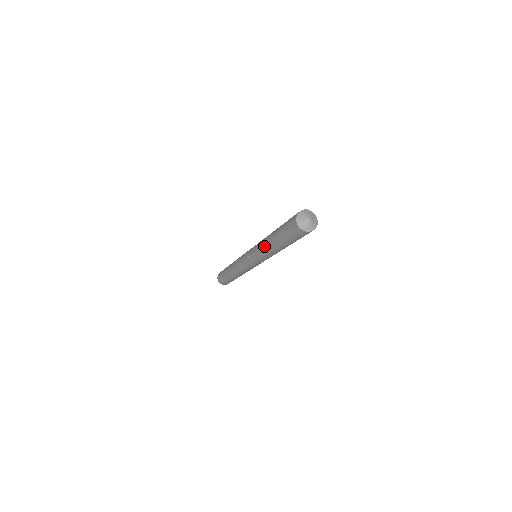
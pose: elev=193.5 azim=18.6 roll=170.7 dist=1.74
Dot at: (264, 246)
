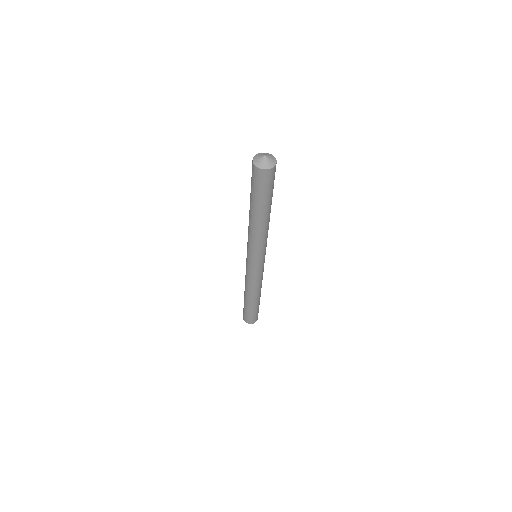
Dot at: occluded
